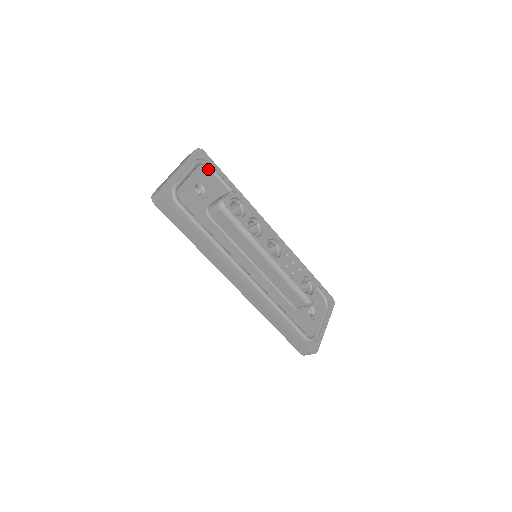
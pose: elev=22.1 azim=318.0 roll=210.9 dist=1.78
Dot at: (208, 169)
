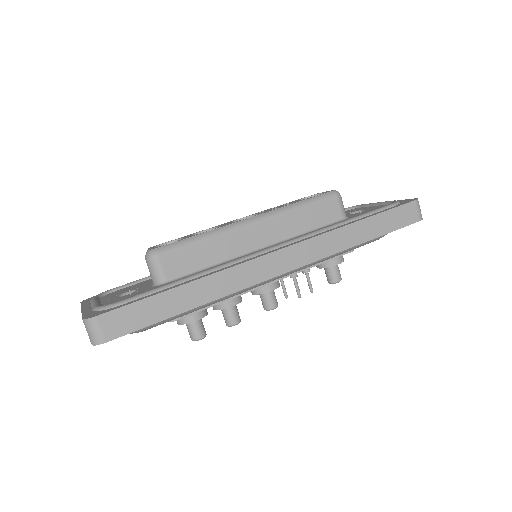
Dot at: occluded
